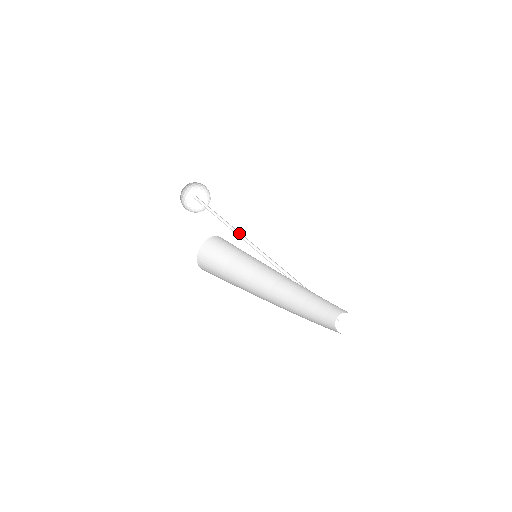
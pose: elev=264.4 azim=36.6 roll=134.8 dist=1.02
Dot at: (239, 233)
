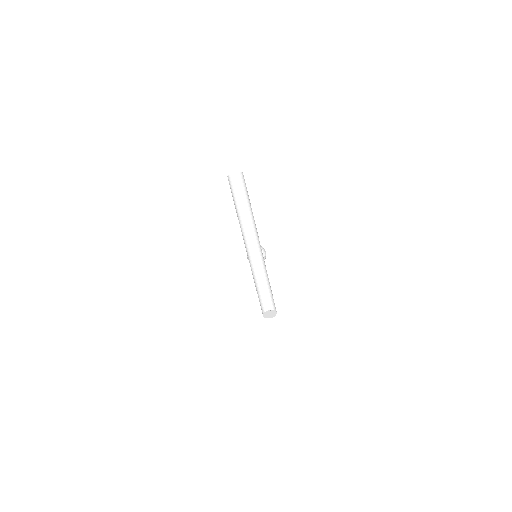
Dot at: occluded
